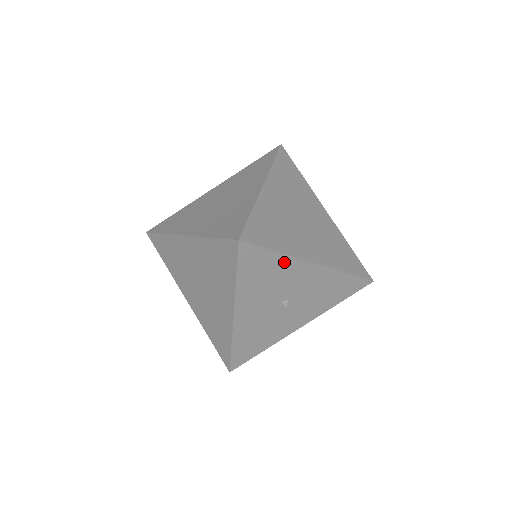
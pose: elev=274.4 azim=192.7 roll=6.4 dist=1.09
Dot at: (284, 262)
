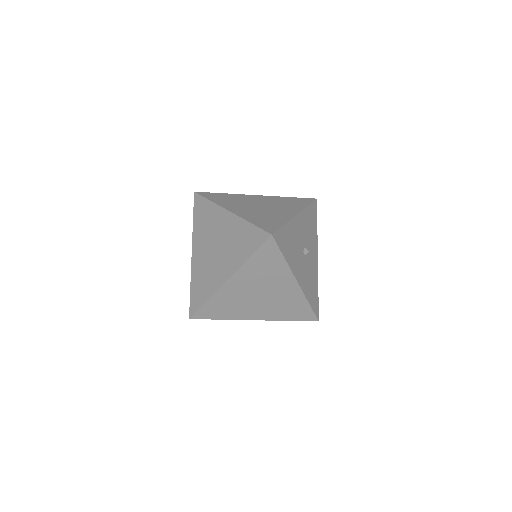
Dot at: (290, 227)
